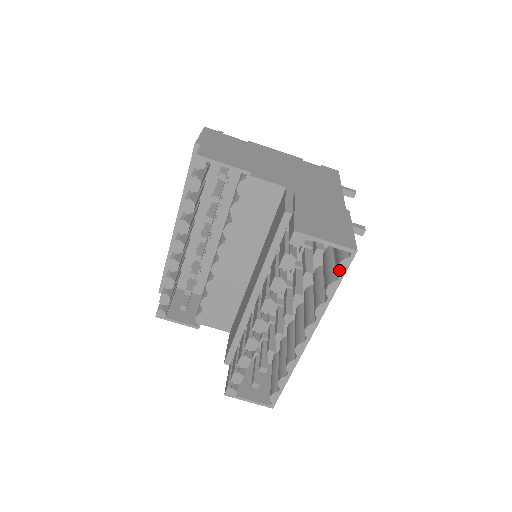
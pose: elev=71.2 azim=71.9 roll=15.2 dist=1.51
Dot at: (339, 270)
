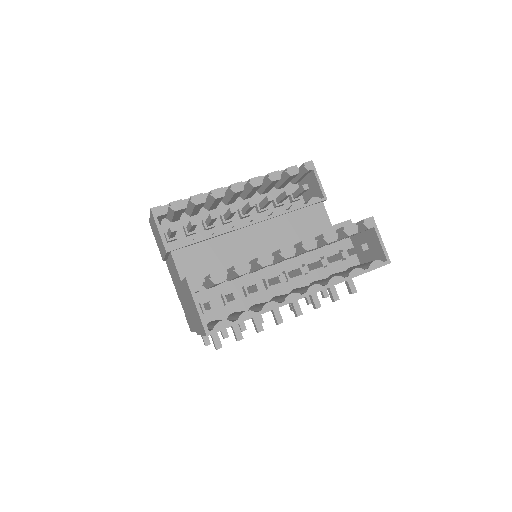
Dot at: (372, 264)
